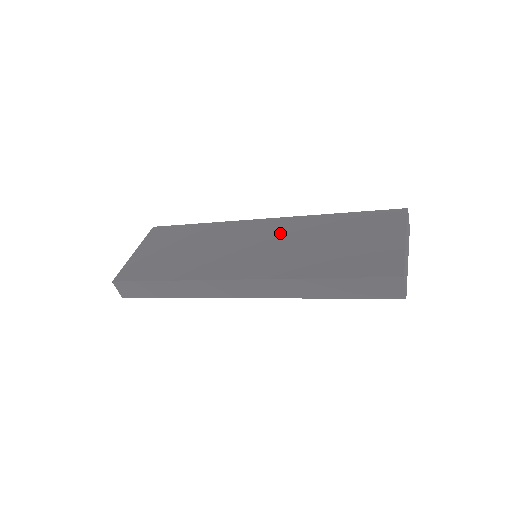
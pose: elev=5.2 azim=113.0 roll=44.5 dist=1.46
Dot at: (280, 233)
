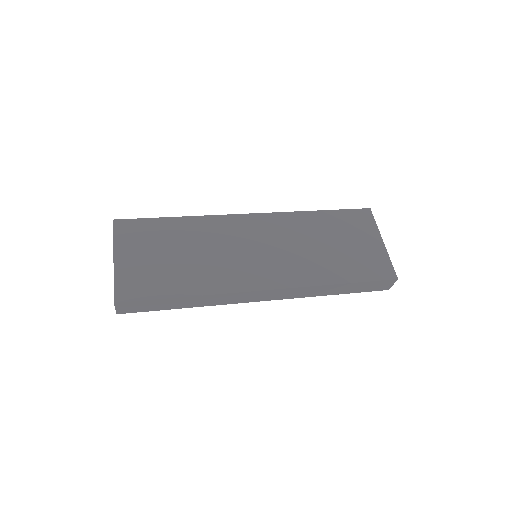
Dot at: (276, 233)
